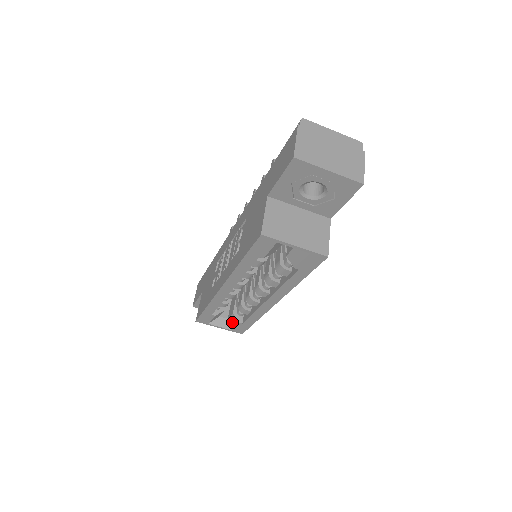
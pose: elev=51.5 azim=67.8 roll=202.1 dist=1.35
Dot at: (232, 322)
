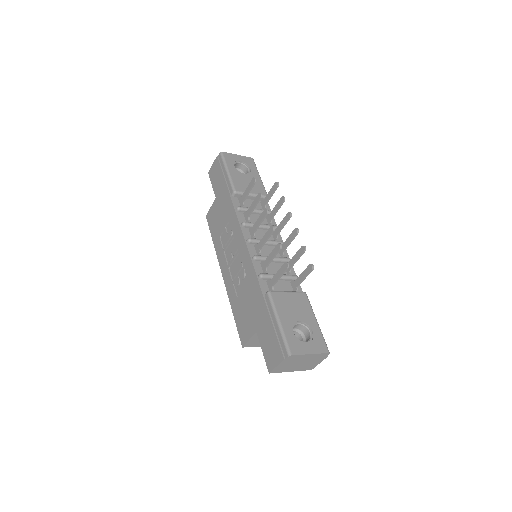
Dot at: occluded
